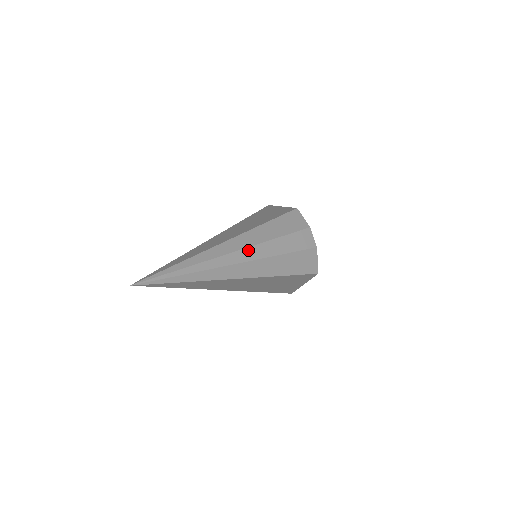
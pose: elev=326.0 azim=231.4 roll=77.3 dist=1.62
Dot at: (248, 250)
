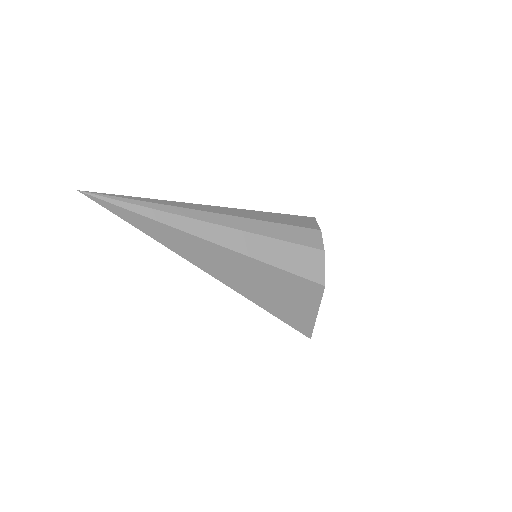
Dot at: (229, 217)
